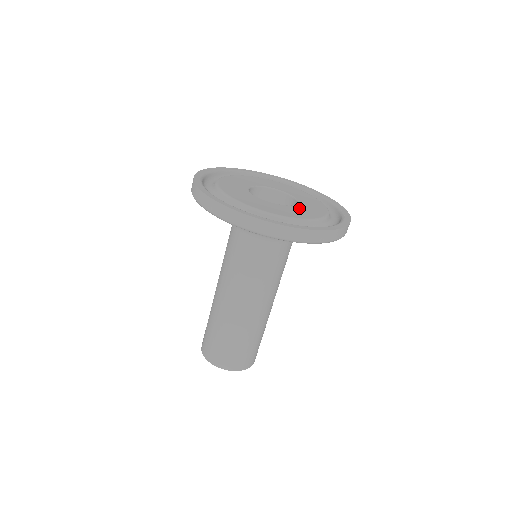
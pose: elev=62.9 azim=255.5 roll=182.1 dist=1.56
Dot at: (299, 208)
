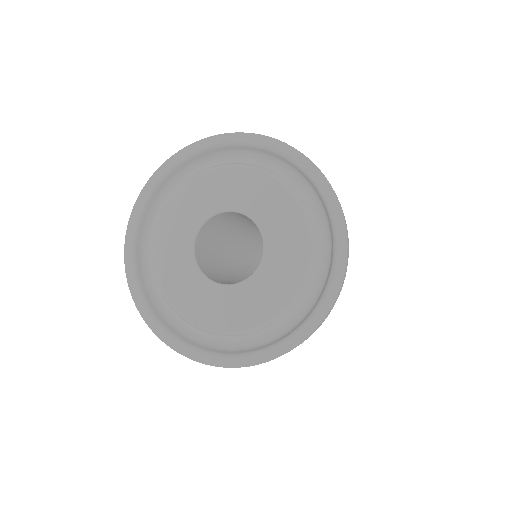
Dot at: (268, 272)
